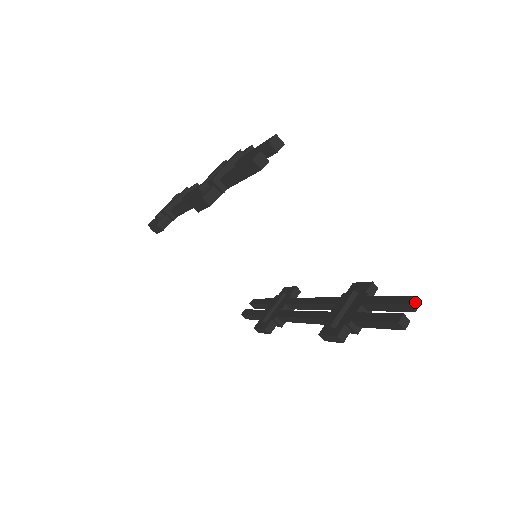
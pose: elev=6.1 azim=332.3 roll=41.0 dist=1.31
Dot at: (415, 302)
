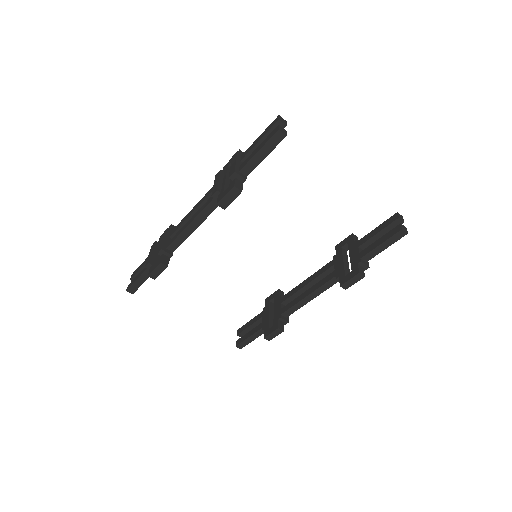
Dot at: (400, 216)
